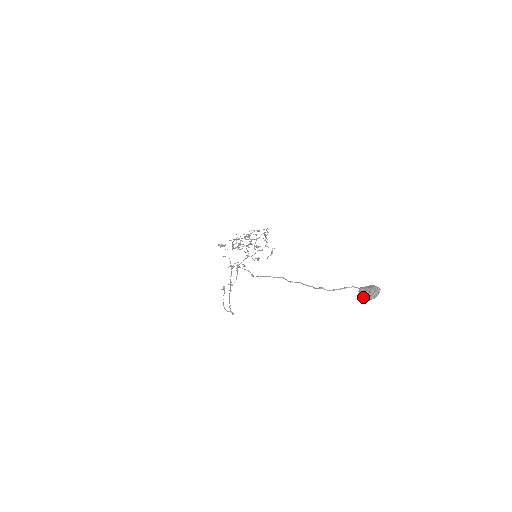
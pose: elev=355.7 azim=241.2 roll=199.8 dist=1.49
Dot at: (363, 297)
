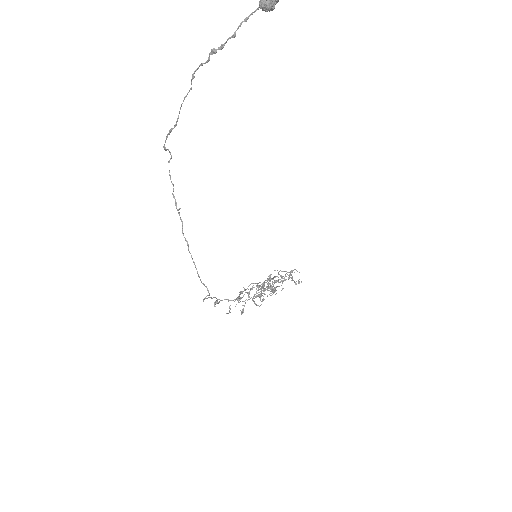
Dot at: (262, 1)
